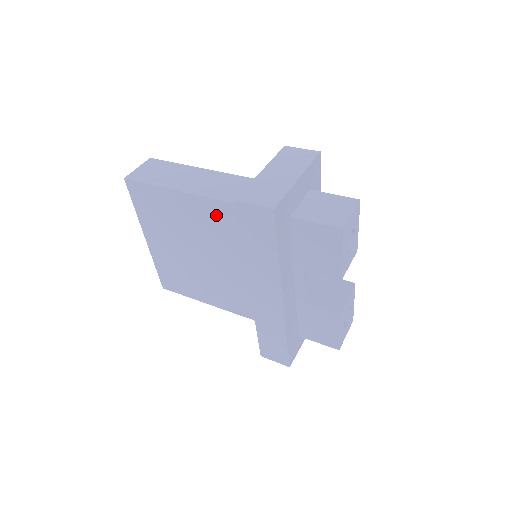
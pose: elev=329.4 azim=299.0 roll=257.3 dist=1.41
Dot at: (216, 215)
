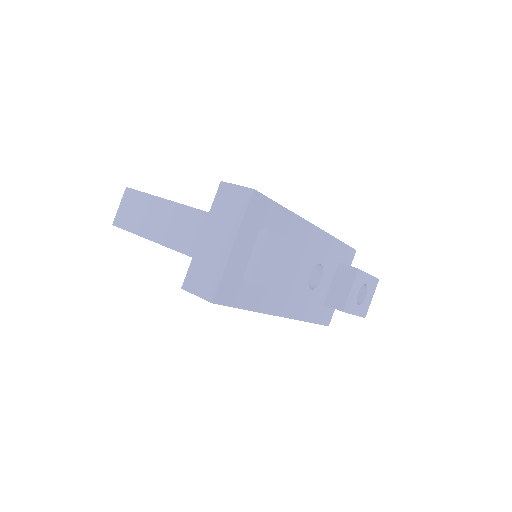
Dot at: occluded
